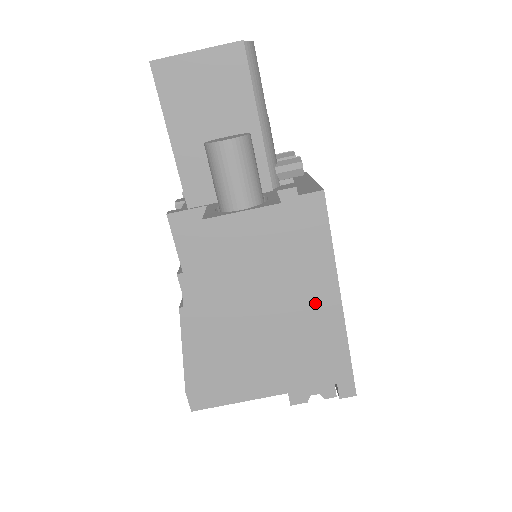
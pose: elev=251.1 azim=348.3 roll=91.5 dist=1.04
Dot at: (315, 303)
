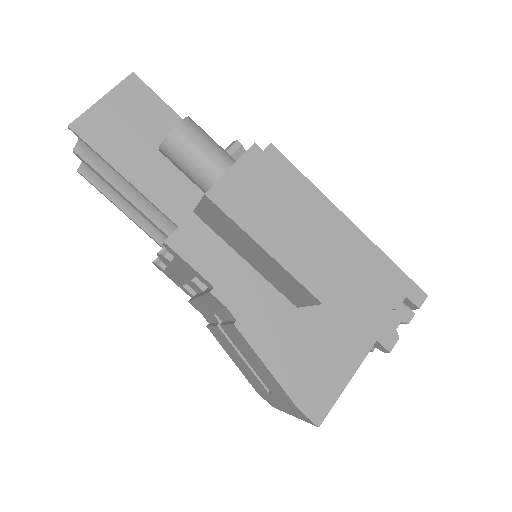
Dot at: occluded
